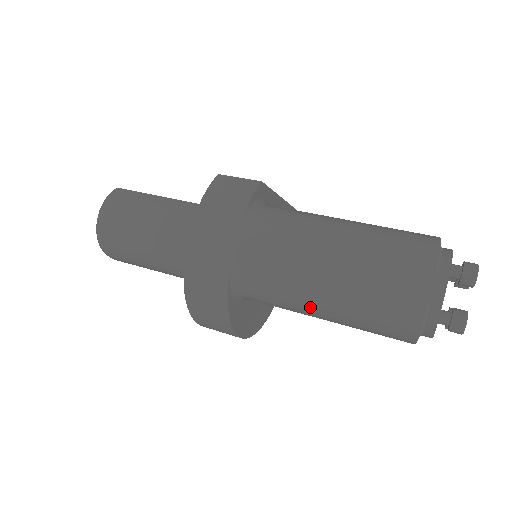
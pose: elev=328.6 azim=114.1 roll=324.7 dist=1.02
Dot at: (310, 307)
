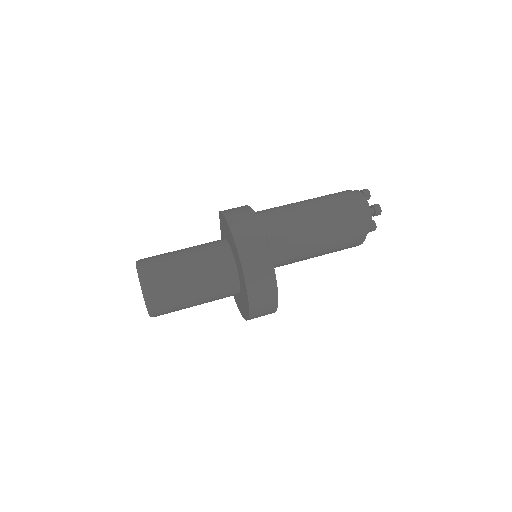
Dot at: (314, 235)
